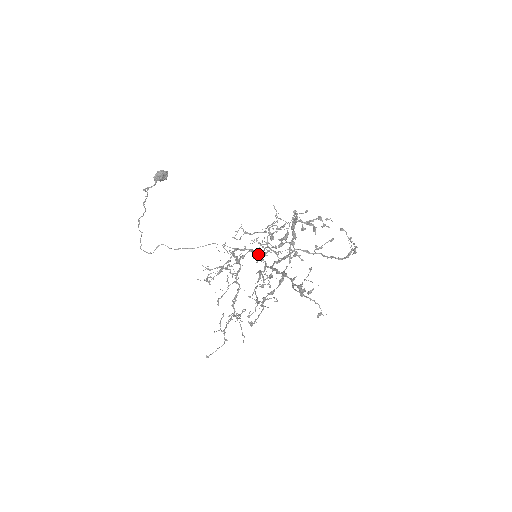
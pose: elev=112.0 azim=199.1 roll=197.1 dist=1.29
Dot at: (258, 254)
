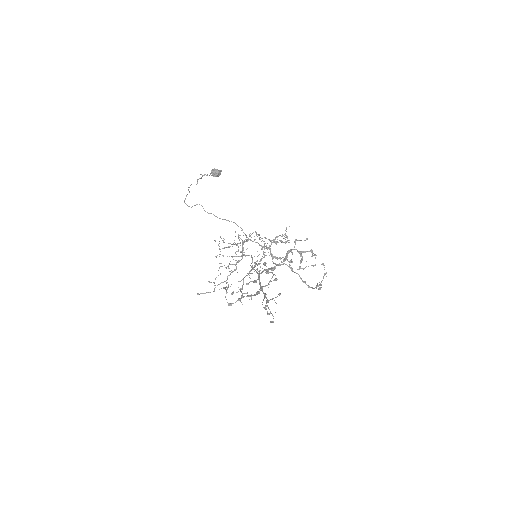
Dot at: (262, 247)
